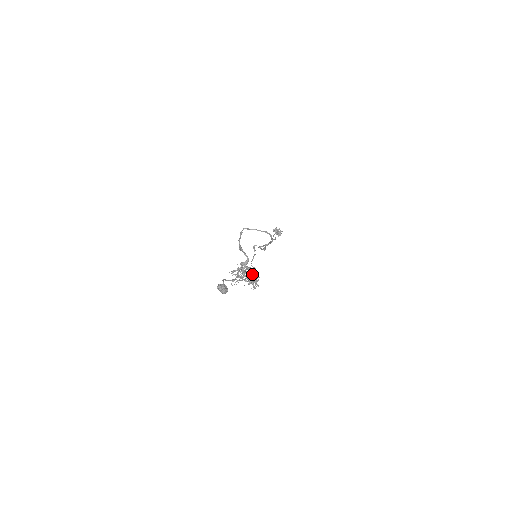
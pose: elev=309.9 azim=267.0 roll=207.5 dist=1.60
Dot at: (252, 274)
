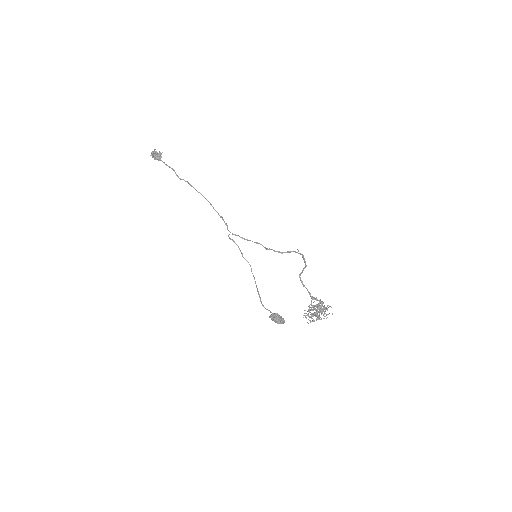
Dot at: occluded
